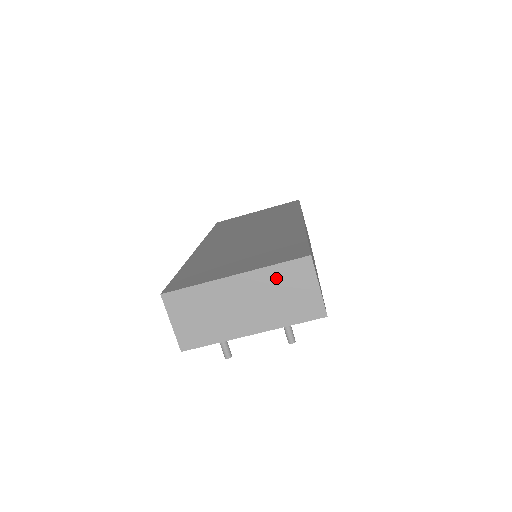
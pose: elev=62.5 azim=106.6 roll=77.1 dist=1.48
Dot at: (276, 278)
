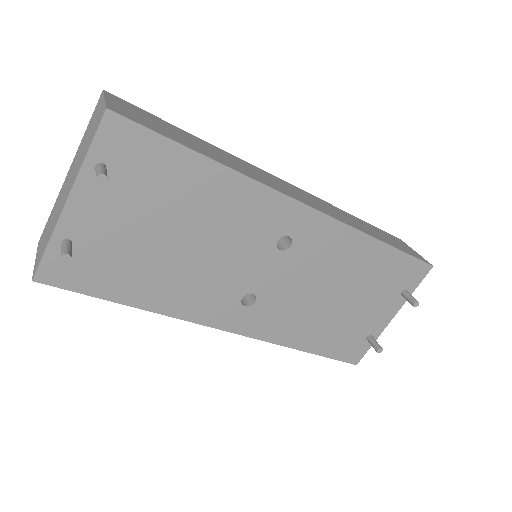
Dot at: (86, 136)
